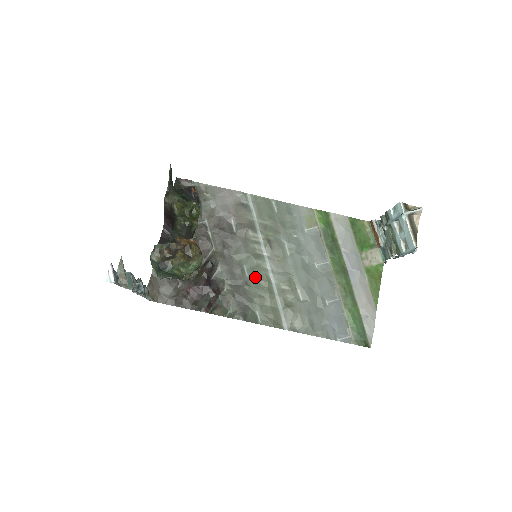
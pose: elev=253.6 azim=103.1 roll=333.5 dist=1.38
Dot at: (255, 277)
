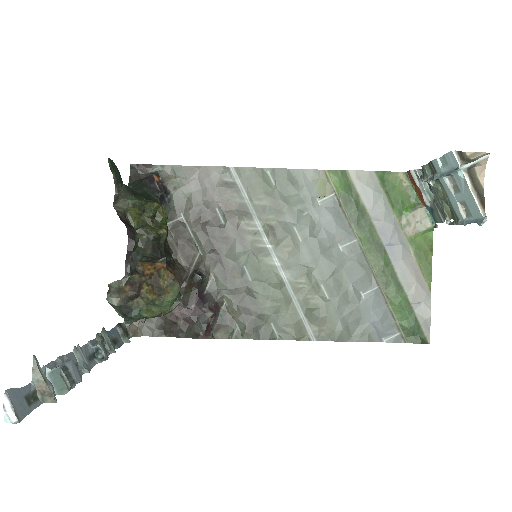
Dot at: (261, 279)
